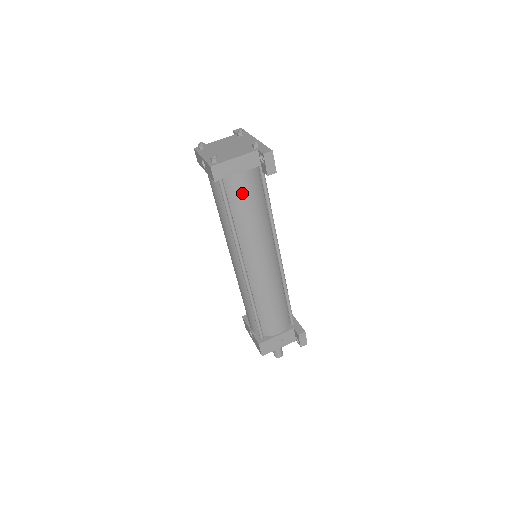
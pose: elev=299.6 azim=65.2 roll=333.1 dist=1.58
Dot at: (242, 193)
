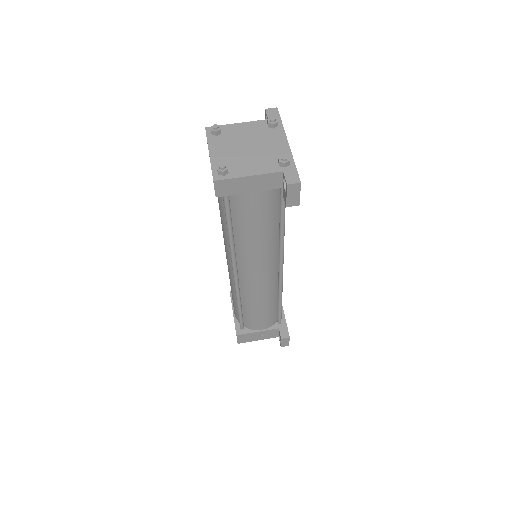
Dot at: (250, 211)
